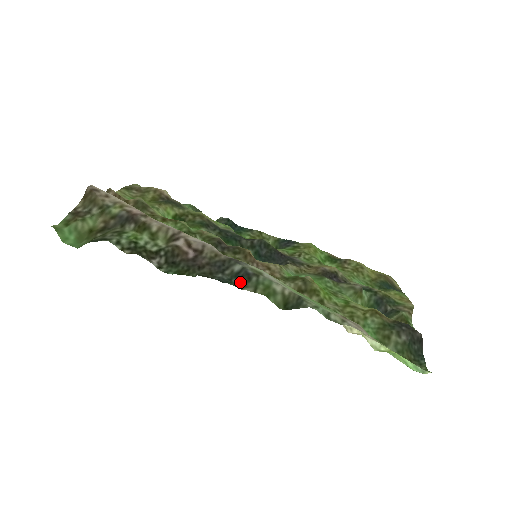
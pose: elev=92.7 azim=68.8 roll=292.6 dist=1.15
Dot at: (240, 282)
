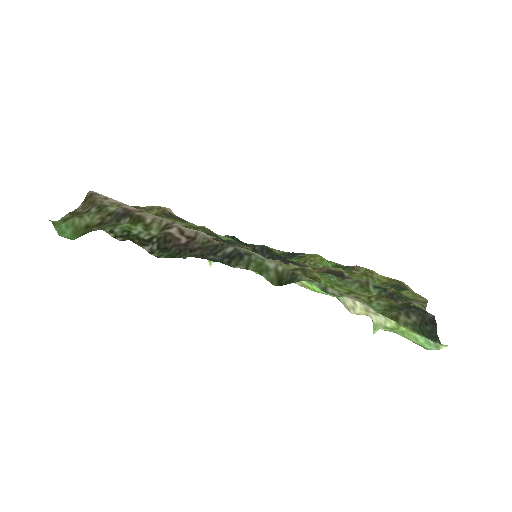
Dot at: (232, 261)
